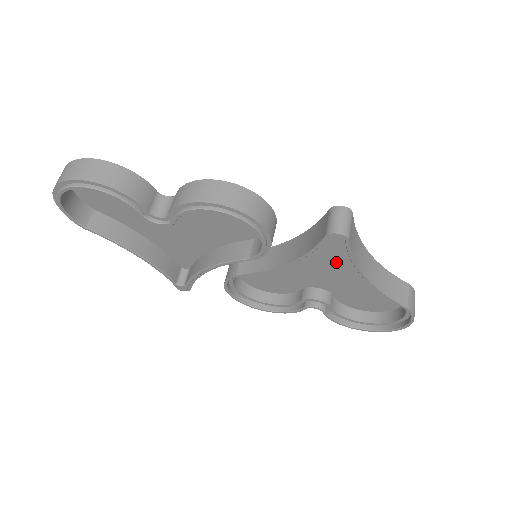
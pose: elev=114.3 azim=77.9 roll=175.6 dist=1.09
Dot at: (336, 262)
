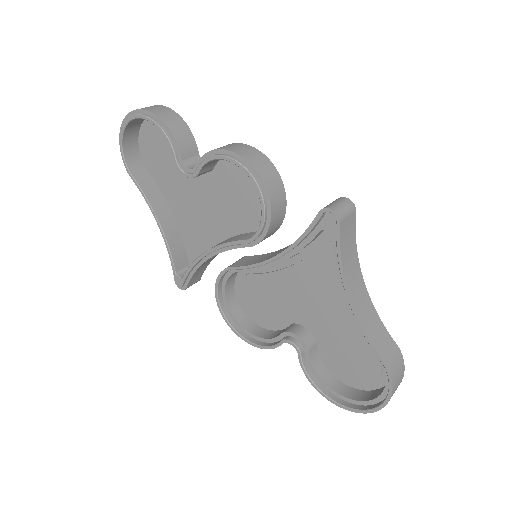
Dot at: (328, 281)
